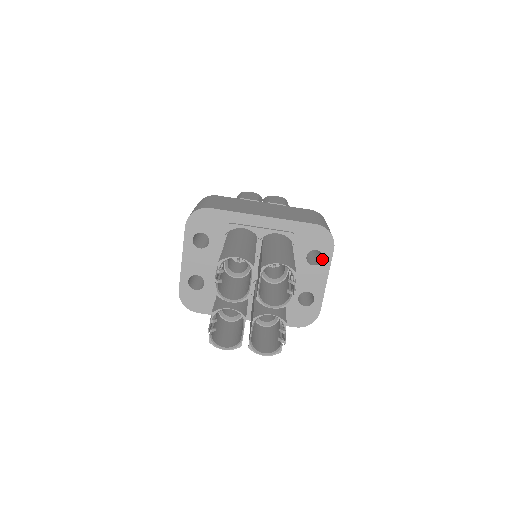
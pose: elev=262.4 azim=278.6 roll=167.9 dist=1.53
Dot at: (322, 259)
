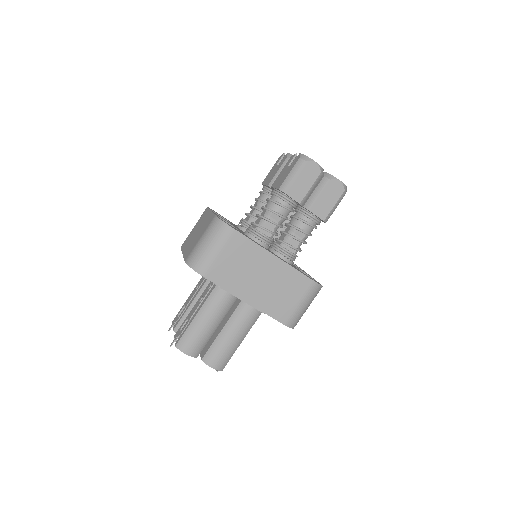
Dot at: occluded
